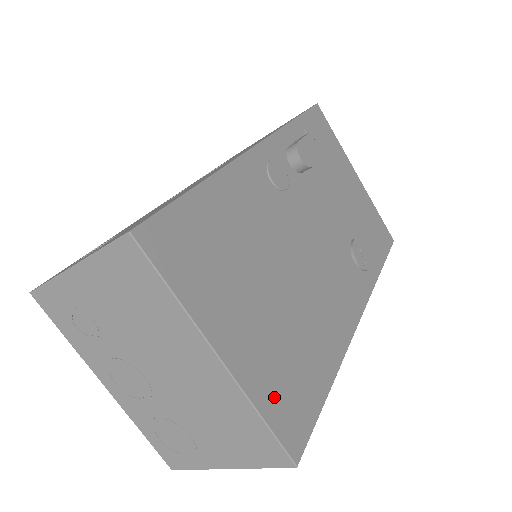
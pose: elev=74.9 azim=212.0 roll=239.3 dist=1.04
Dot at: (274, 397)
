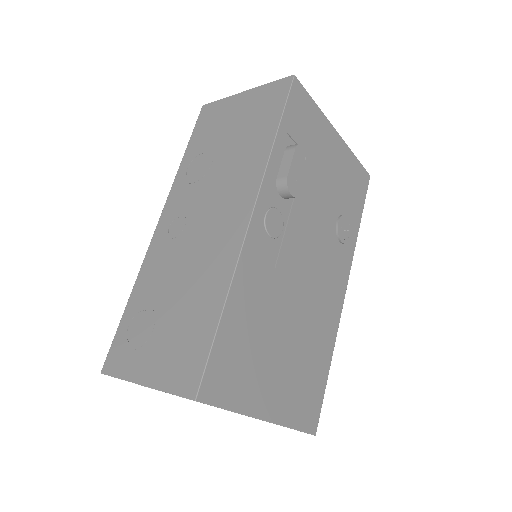
Dot at: (298, 410)
